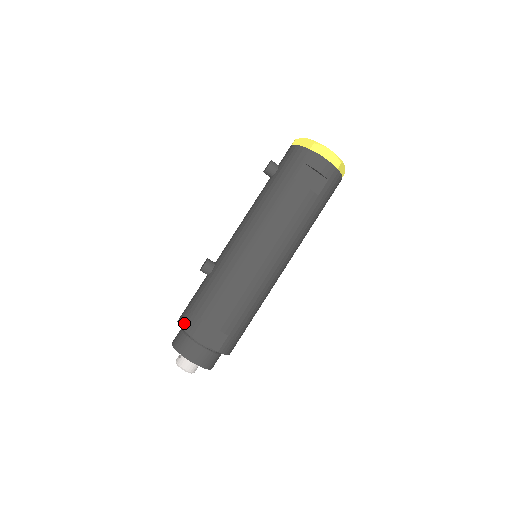
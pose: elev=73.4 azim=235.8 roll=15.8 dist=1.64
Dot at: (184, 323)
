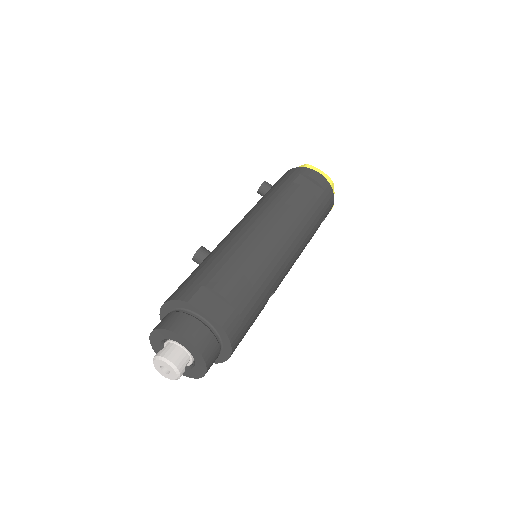
Dot at: (174, 295)
